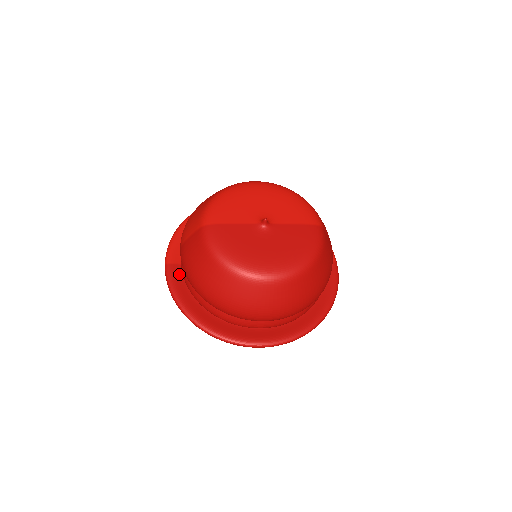
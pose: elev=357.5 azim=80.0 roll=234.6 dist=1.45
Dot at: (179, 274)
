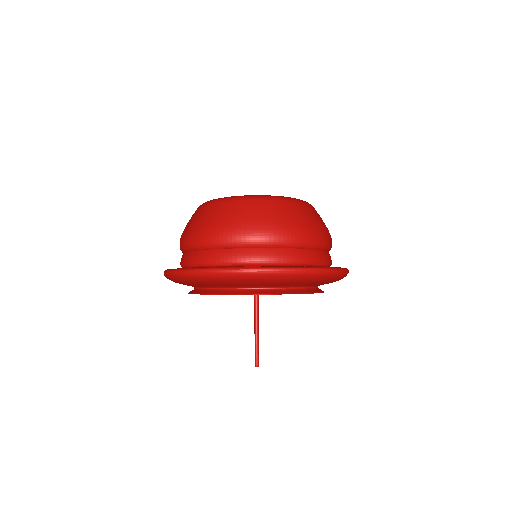
Dot at: occluded
